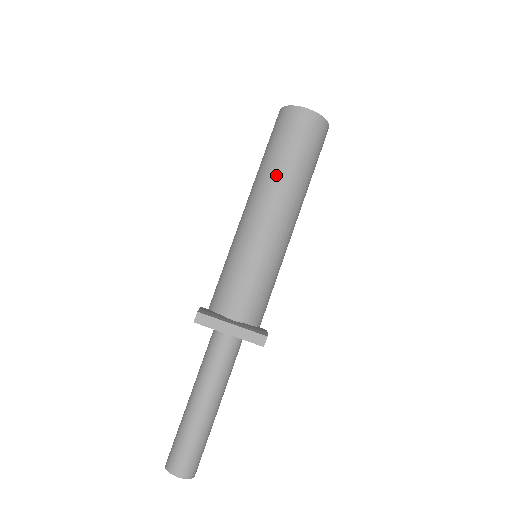
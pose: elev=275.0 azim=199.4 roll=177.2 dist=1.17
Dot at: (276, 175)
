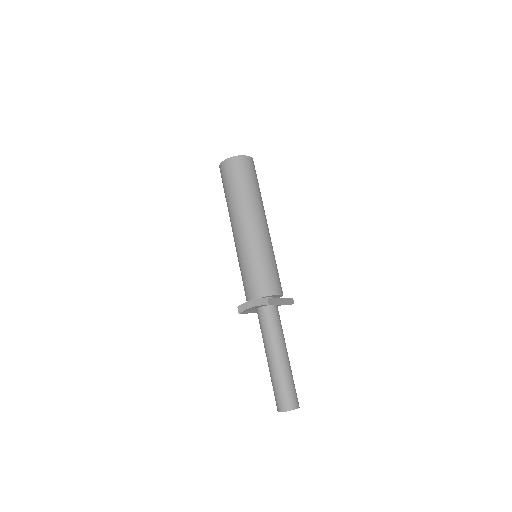
Dot at: (256, 200)
